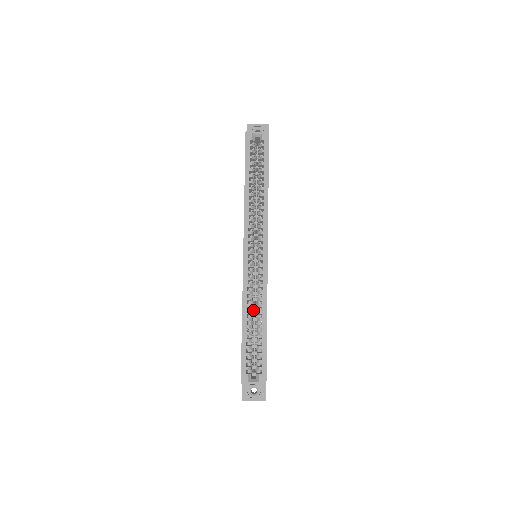
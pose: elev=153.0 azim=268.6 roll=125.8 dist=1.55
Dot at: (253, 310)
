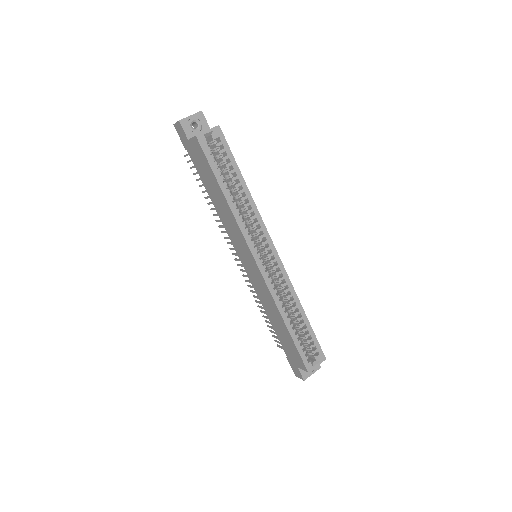
Dot at: (285, 308)
